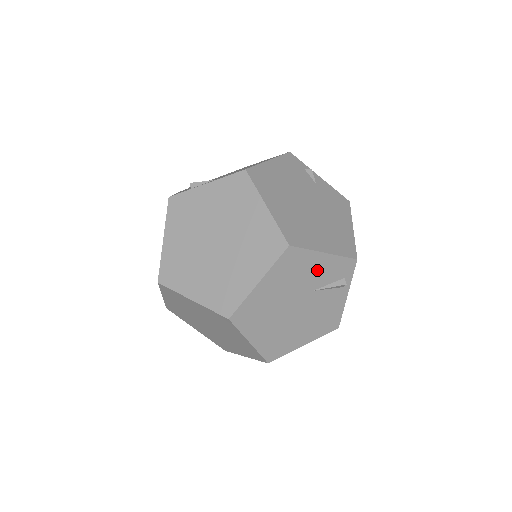
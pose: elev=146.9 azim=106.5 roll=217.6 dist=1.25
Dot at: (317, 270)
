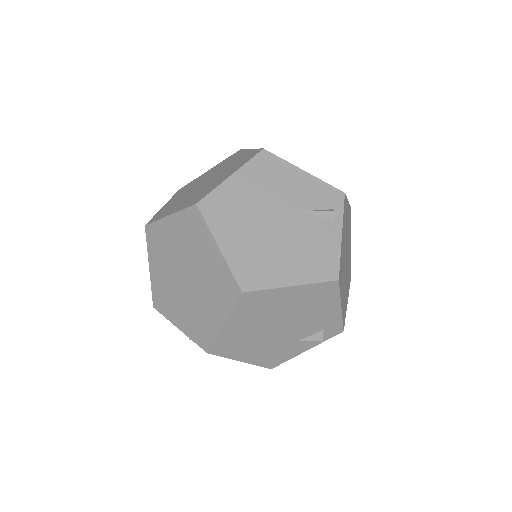
Dot at: (297, 187)
